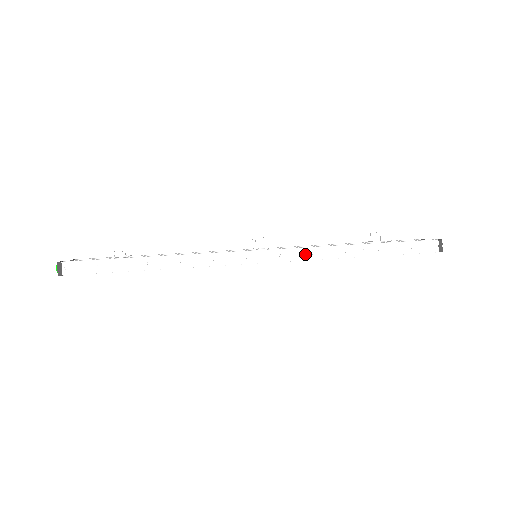
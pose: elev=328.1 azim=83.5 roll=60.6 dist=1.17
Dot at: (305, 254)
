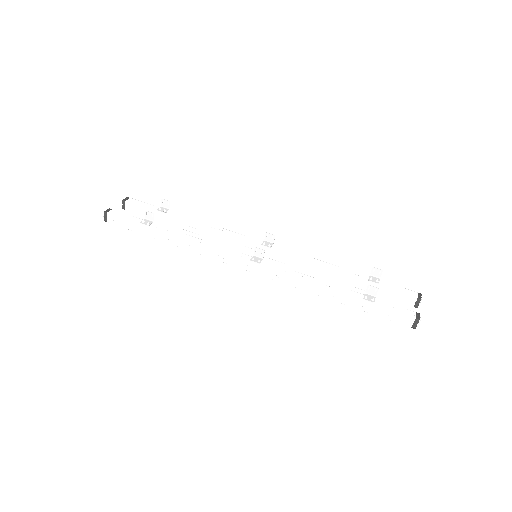
Dot at: (288, 280)
